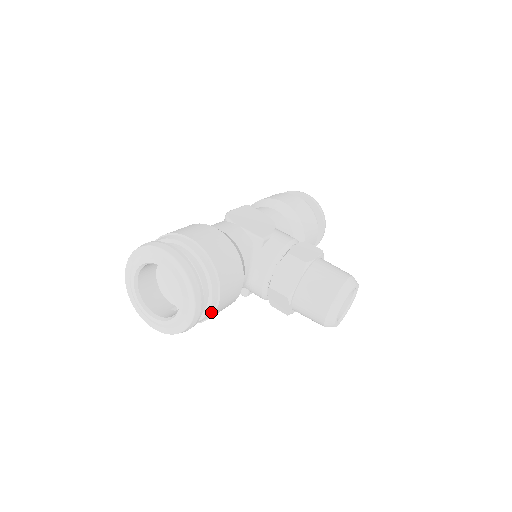
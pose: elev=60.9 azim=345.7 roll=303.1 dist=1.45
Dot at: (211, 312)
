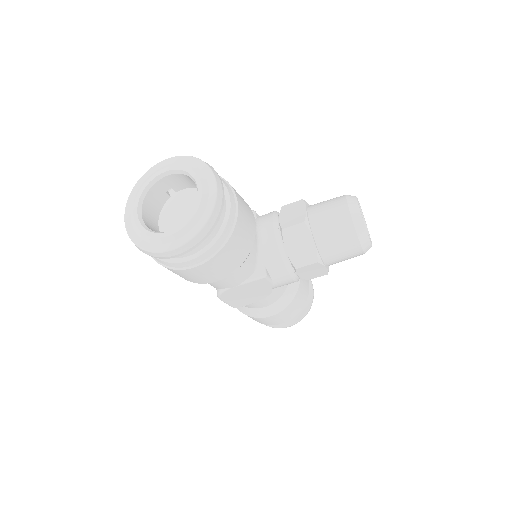
Dot at: (233, 214)
